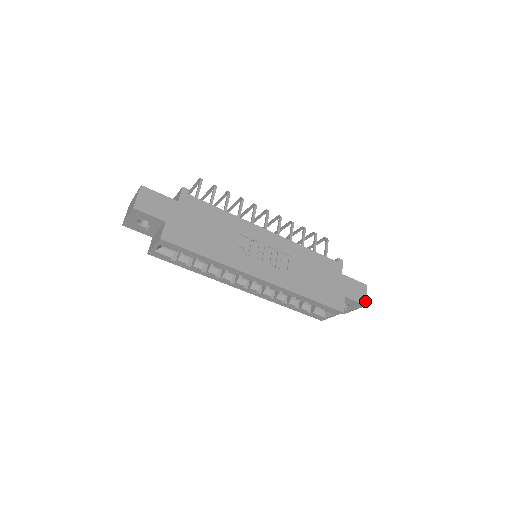
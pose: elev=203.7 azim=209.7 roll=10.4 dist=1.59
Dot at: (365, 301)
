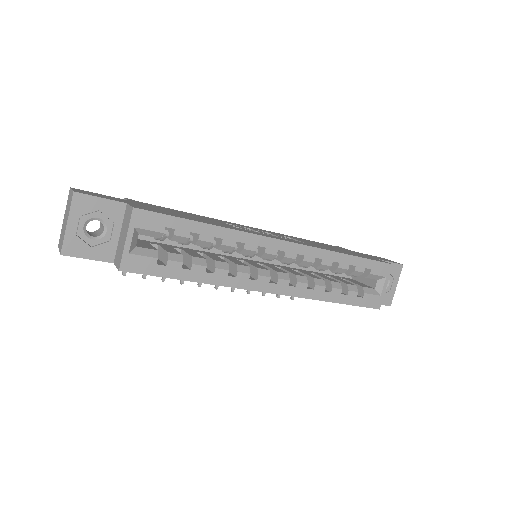
Dot at: occluded
